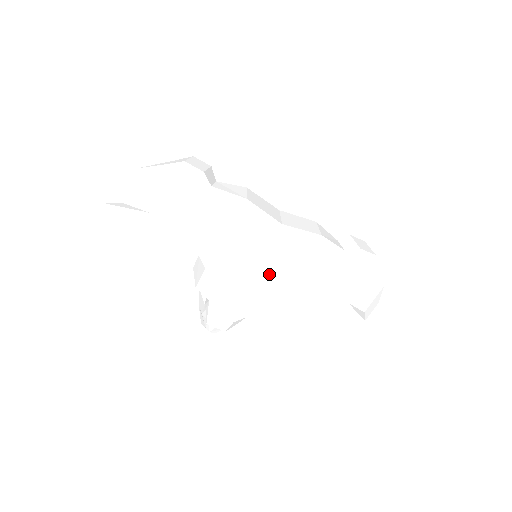
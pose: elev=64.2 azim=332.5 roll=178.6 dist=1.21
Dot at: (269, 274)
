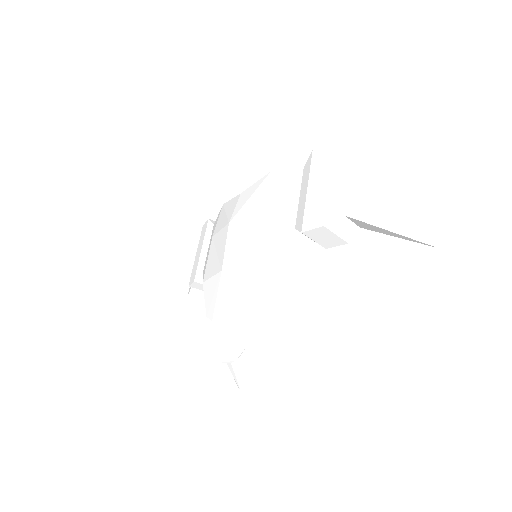
Dot at: (236, 239)
